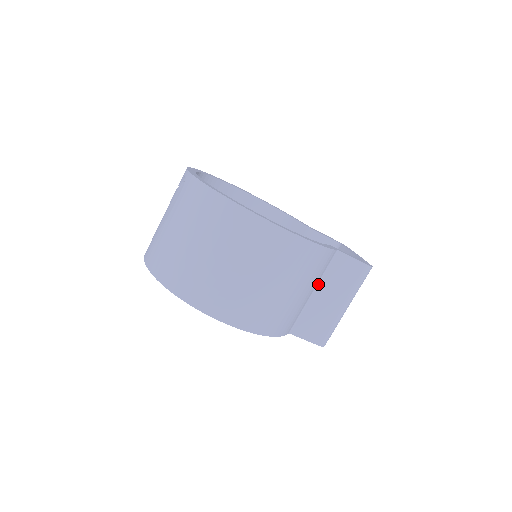
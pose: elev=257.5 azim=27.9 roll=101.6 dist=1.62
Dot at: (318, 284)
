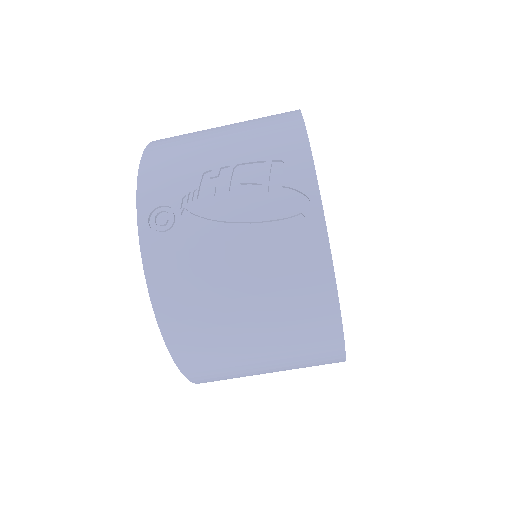
Dot at: occluded
